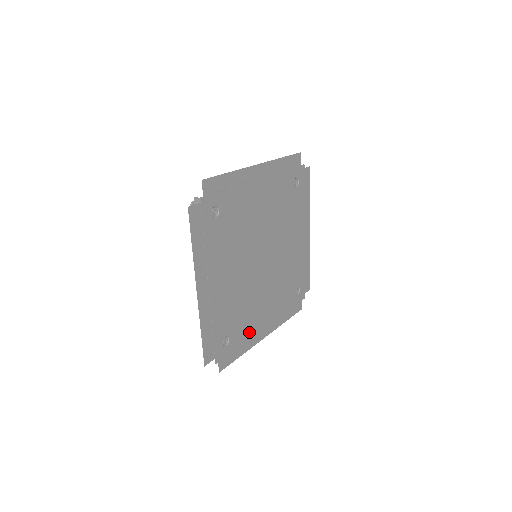
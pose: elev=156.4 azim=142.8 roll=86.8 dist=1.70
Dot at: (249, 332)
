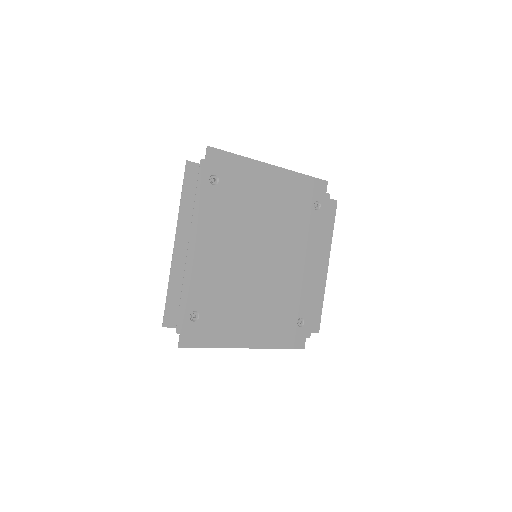
Dot at: (226, 326)
